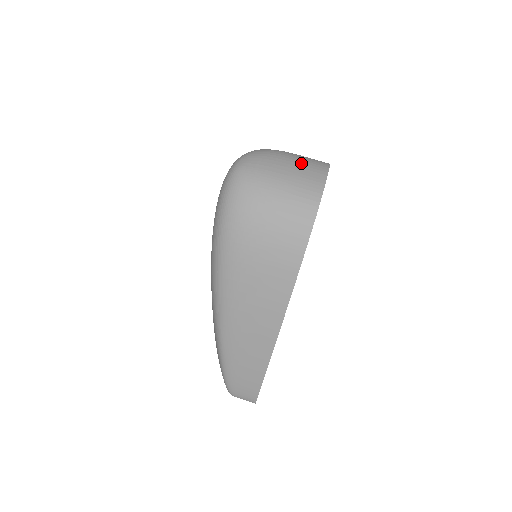
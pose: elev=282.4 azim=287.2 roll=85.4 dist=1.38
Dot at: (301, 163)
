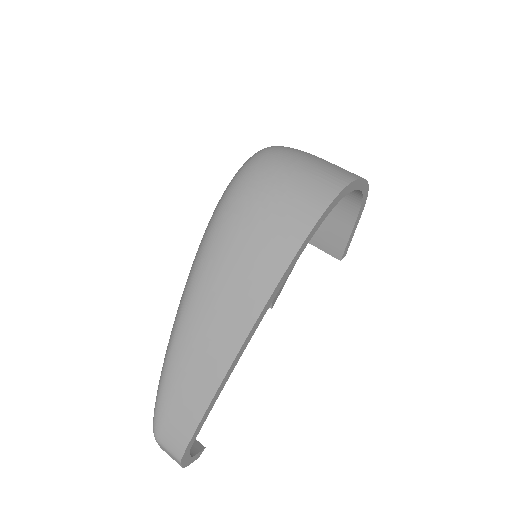
Dot at: occluded
